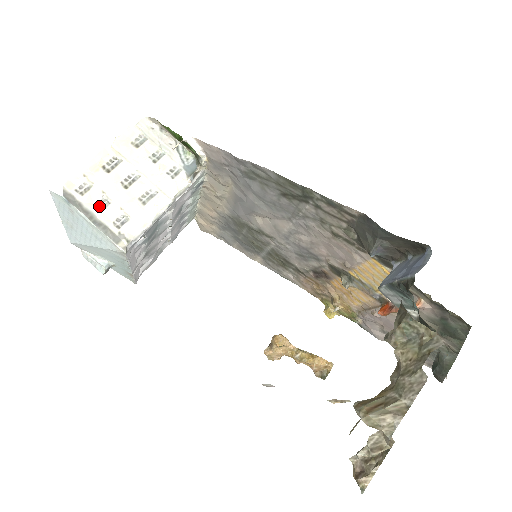
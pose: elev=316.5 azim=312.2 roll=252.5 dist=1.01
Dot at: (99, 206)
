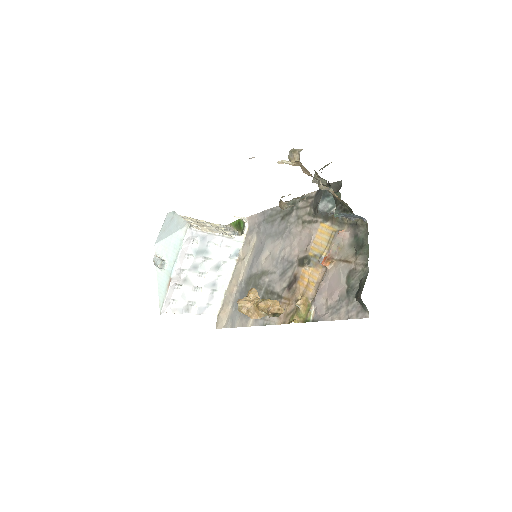
Dot at: occluded
